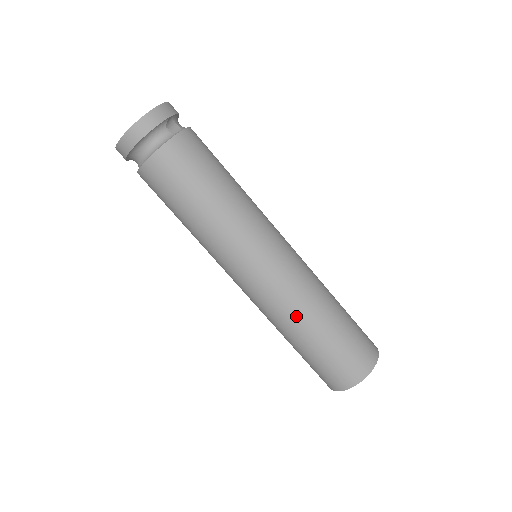
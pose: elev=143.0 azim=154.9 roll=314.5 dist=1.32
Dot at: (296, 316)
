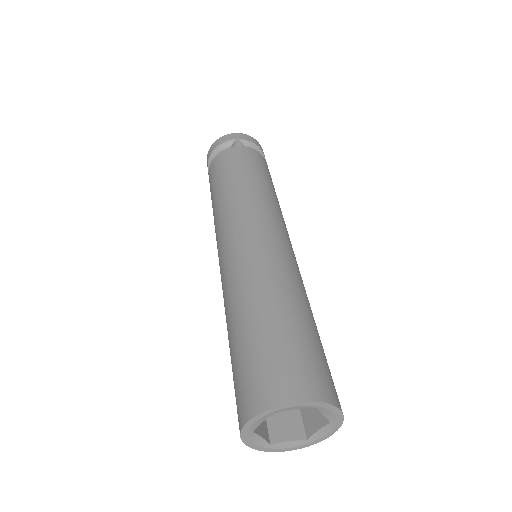
Dot at: (231, 302)
